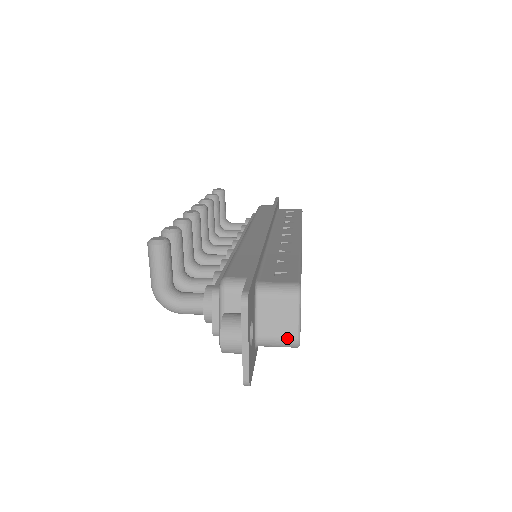
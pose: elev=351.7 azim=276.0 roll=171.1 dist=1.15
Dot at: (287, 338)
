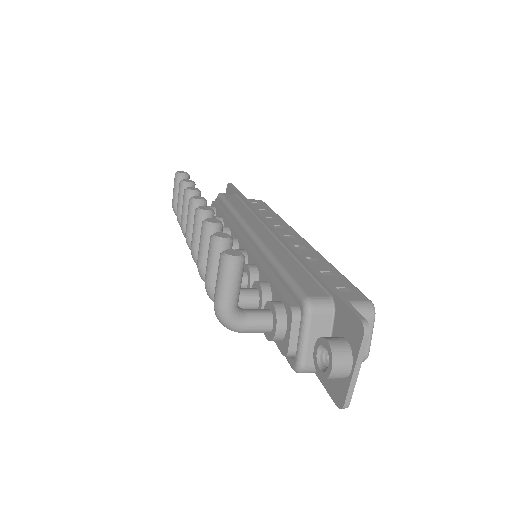
Dot at: occluded
